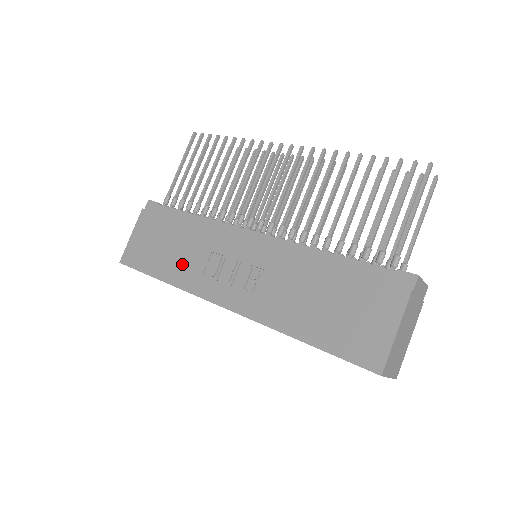
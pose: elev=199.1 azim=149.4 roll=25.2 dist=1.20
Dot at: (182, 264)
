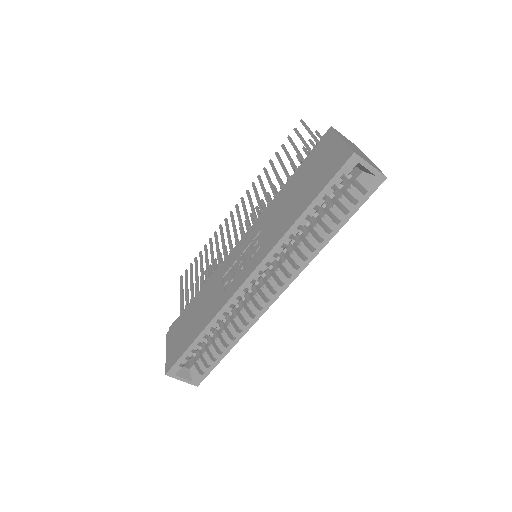
Dot at: (208, 307)
